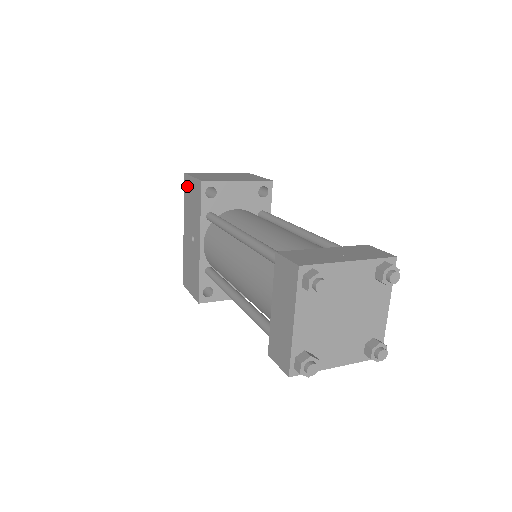
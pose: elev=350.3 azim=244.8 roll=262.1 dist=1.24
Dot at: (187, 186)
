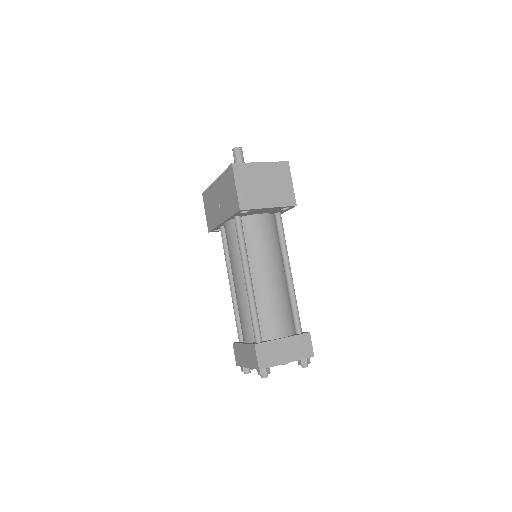
Dot at: (230, 176)
